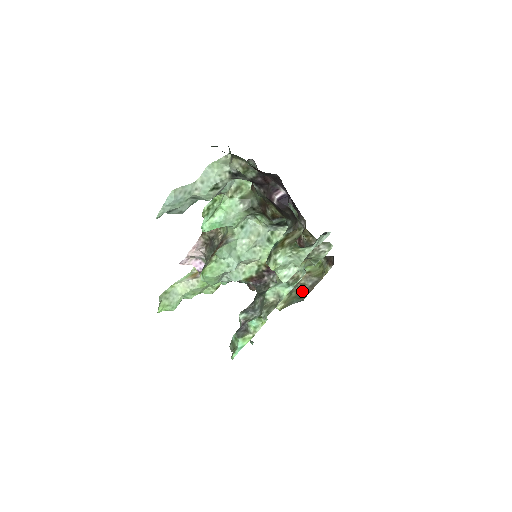
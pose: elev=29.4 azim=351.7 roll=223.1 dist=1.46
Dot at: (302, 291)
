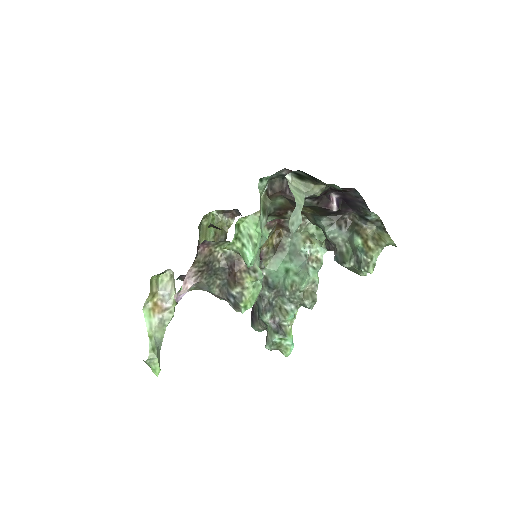
Dot at: occluded
